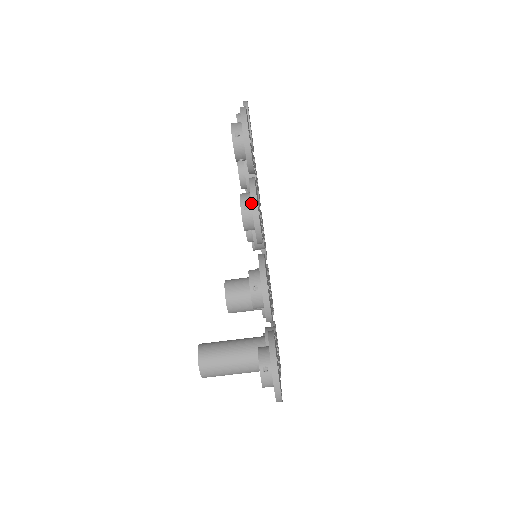
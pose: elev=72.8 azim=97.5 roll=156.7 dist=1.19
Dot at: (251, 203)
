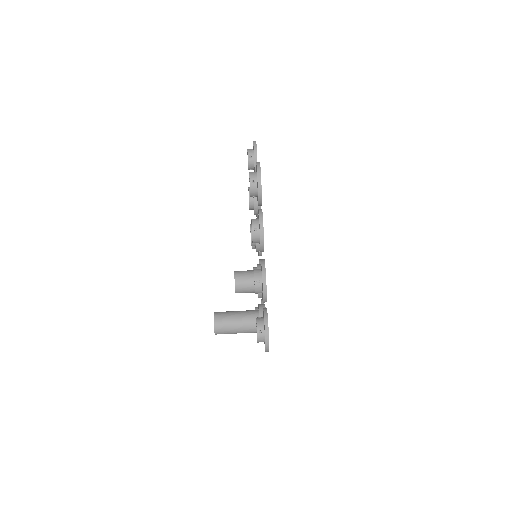
Dot at: (260, 228)
